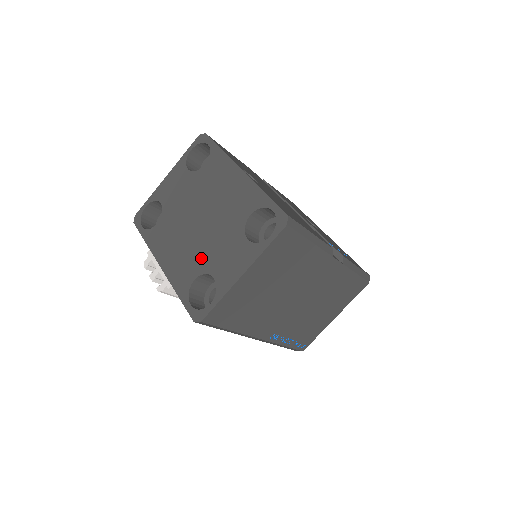
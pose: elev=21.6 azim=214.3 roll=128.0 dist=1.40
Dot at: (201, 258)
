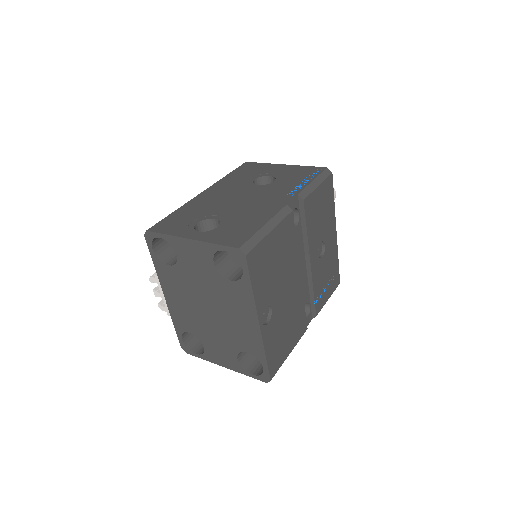
Dot at: (199, 330)
